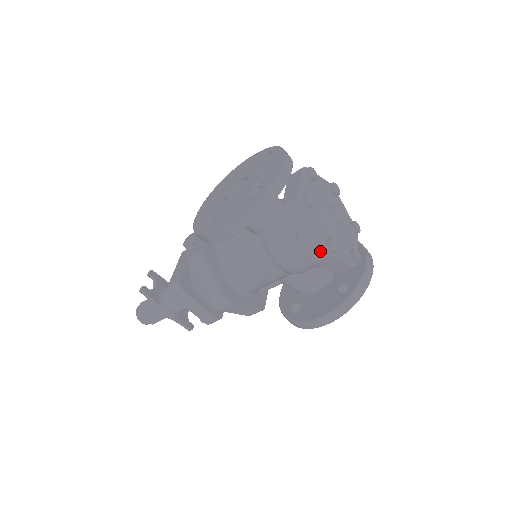
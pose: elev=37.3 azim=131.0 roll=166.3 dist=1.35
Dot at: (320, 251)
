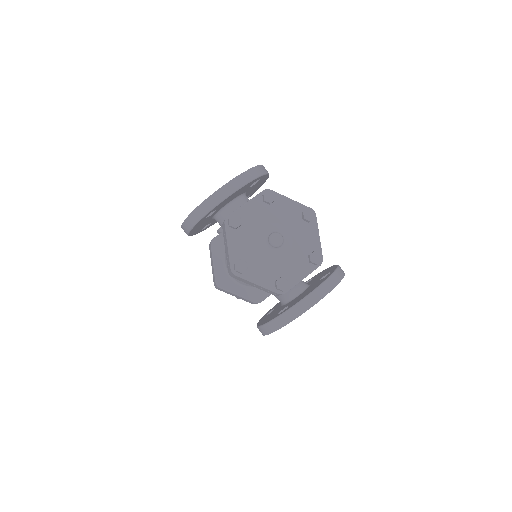
Dot at: (229, 268)
